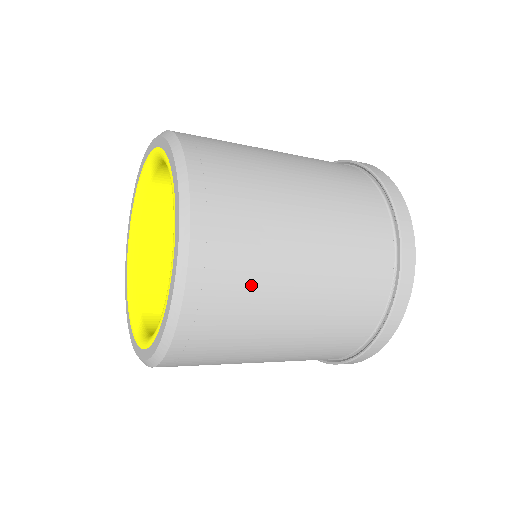
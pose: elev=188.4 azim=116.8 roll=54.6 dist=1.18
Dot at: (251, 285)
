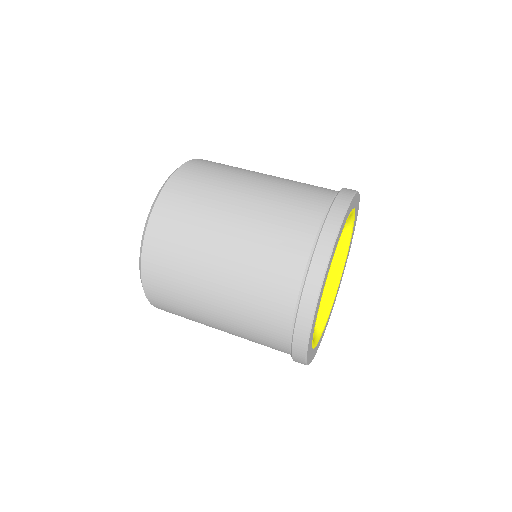
Dot at: (180, 300)
